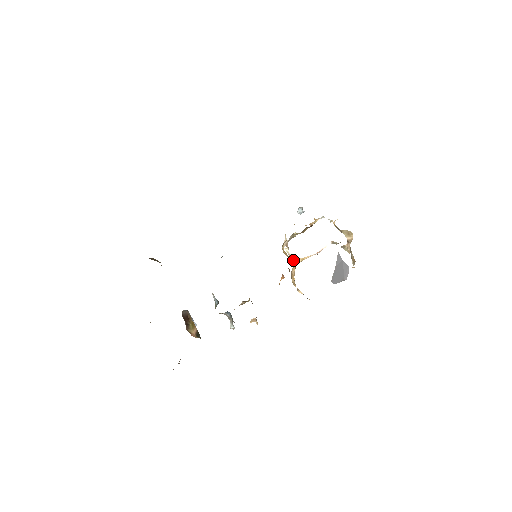
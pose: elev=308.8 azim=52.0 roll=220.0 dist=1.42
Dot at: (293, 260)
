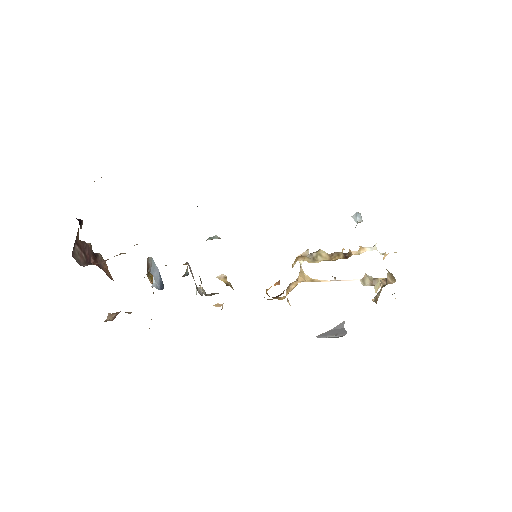
Dot at: (301, 274)
